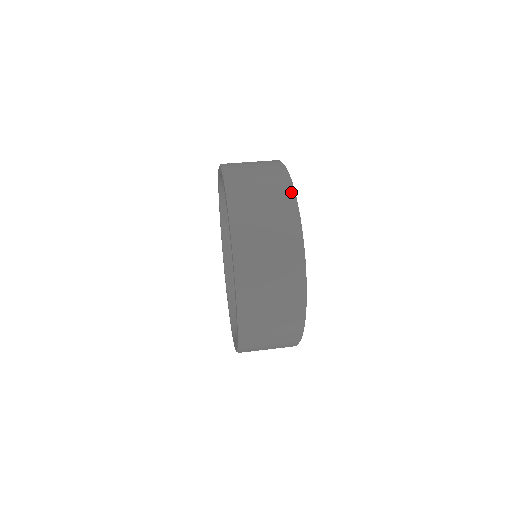
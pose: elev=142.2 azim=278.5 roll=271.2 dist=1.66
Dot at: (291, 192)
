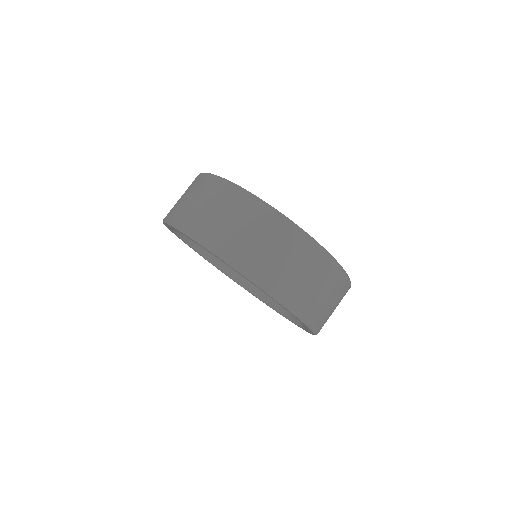
Dot at: occluded
